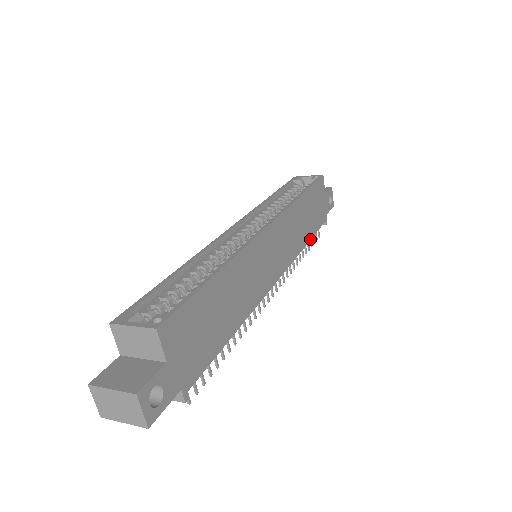
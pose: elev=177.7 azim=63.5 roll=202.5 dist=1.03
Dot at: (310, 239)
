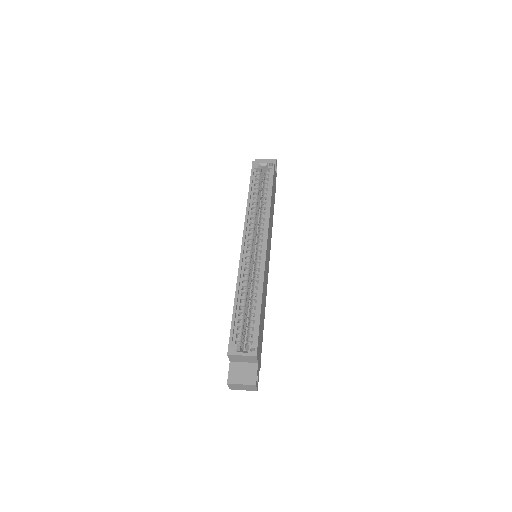
Dot at: occluded
